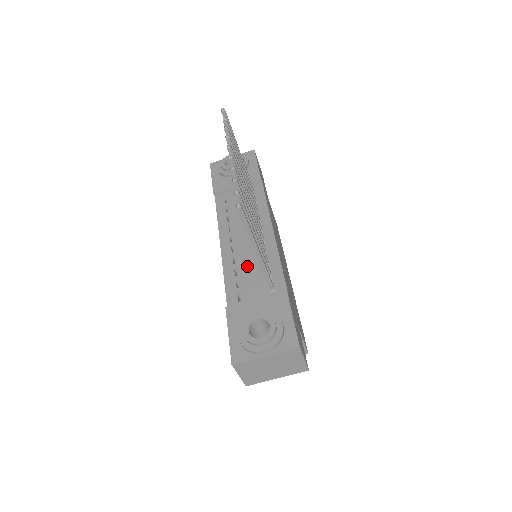
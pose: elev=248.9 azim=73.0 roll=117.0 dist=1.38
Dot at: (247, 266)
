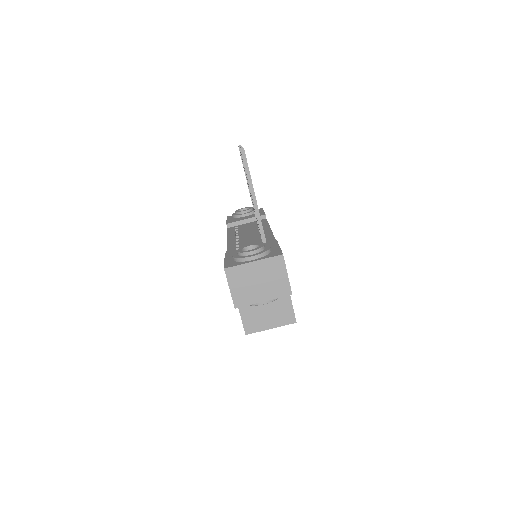
Dot at: (247, 243)
